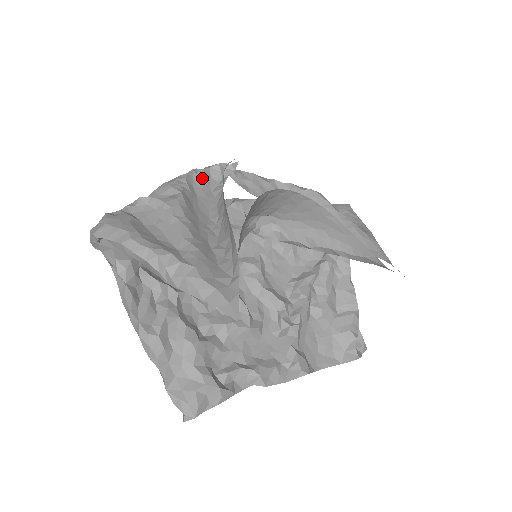
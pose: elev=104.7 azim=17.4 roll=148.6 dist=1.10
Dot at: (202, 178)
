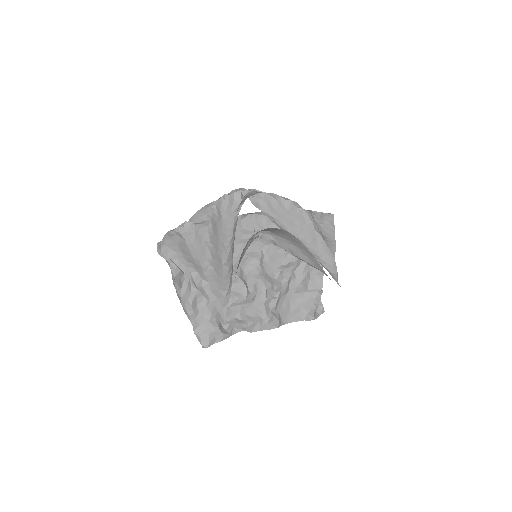
Dot at: (227, 202)
